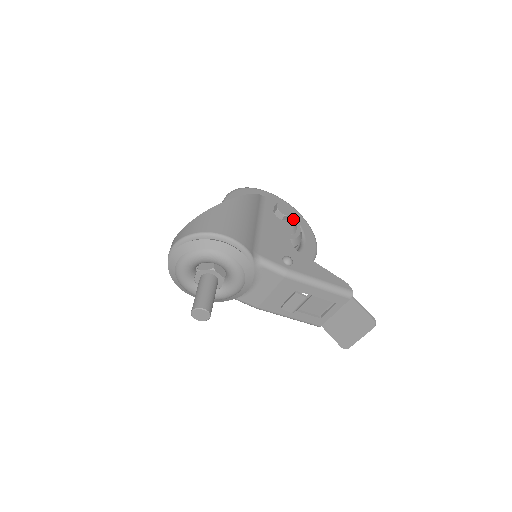
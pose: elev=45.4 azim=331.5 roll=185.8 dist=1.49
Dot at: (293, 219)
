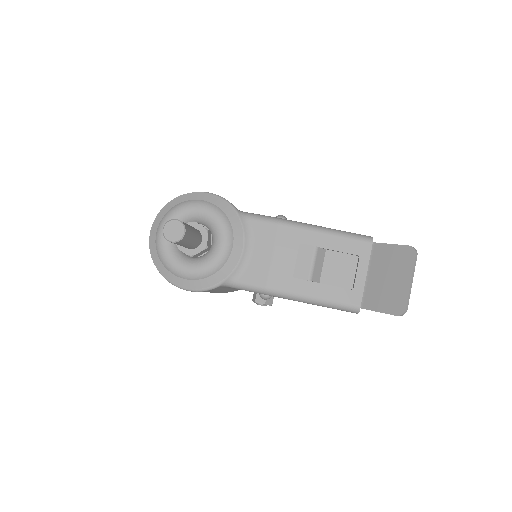
Dot at: occluded
